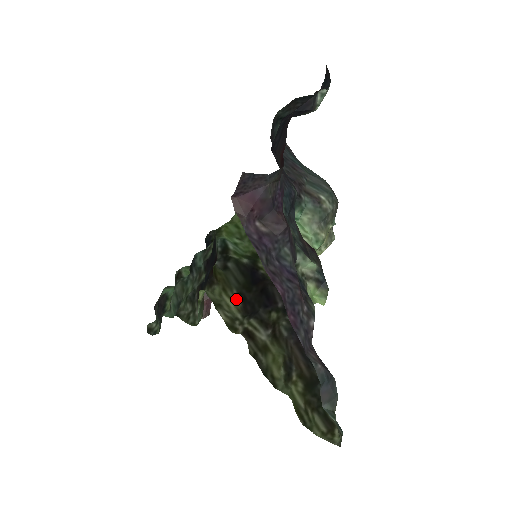
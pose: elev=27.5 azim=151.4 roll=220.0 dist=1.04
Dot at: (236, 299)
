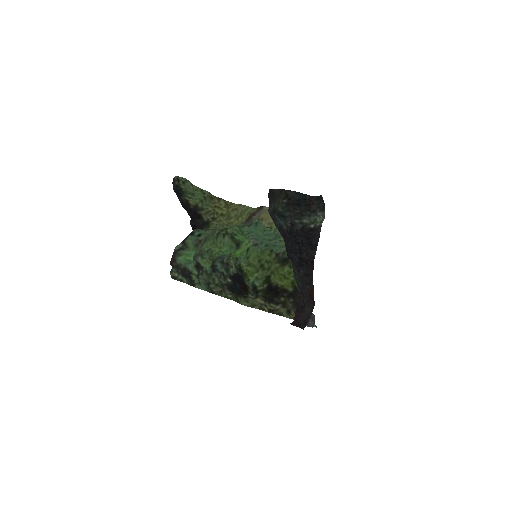
Dot at: occluded
